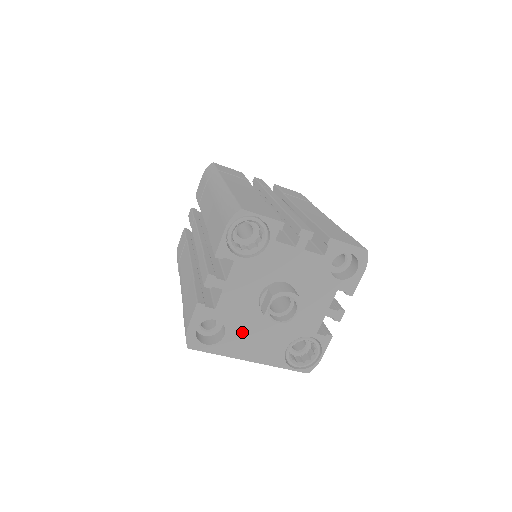
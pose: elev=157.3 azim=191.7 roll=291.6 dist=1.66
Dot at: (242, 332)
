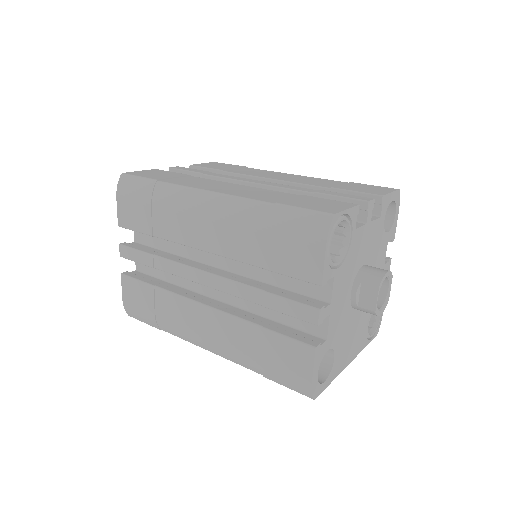
Dot at: (343, 342)
